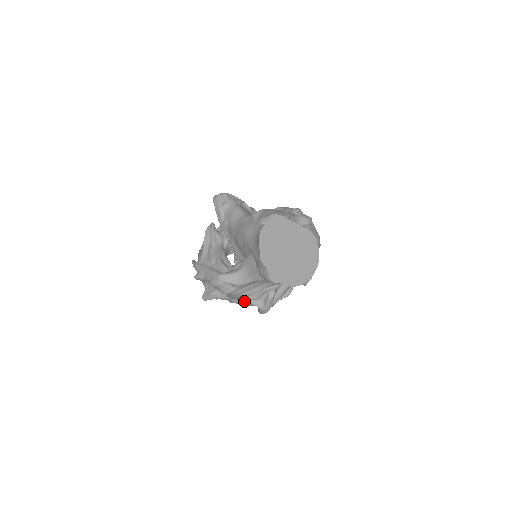
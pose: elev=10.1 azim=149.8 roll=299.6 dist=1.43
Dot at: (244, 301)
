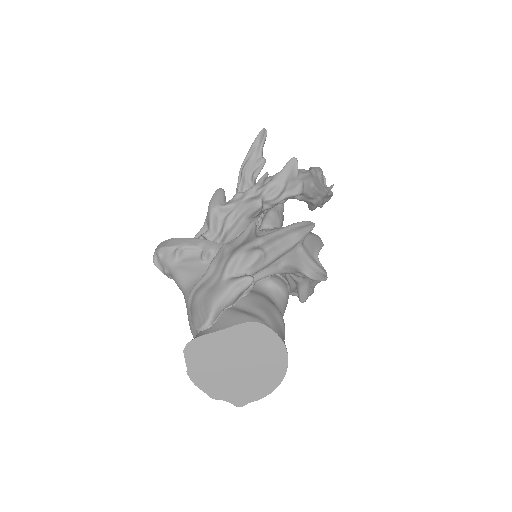
Dot at: occluded
